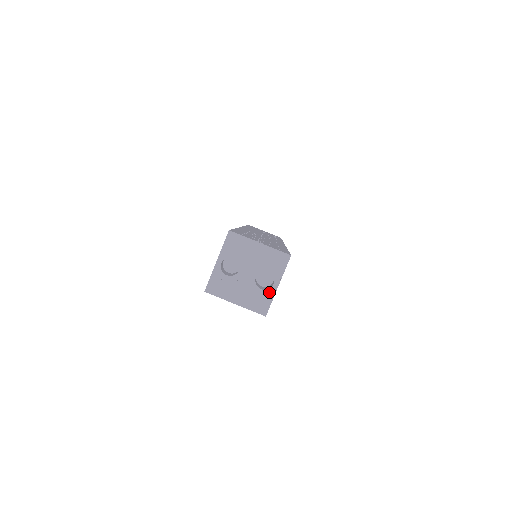
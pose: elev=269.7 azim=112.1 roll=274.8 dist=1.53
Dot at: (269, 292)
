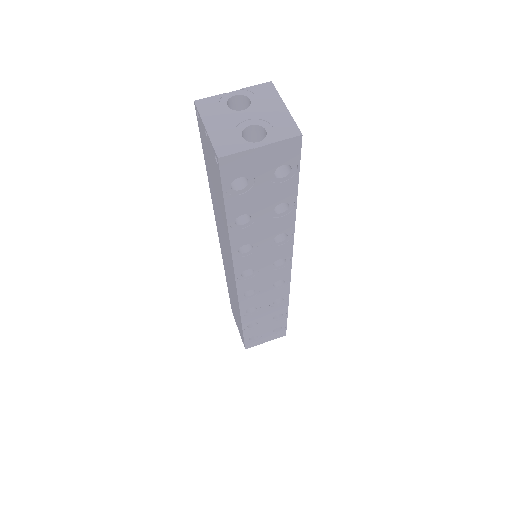
Dot at: (246, 144)
